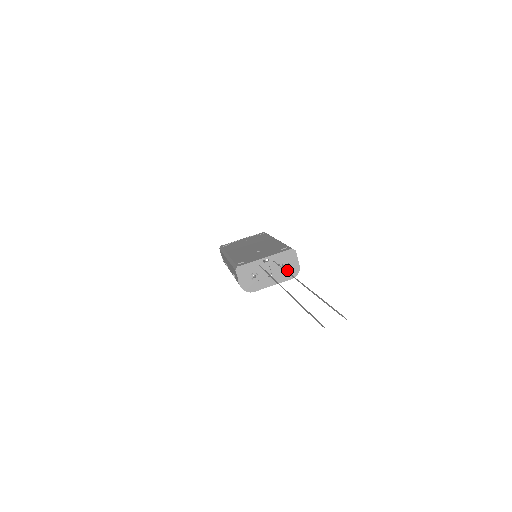
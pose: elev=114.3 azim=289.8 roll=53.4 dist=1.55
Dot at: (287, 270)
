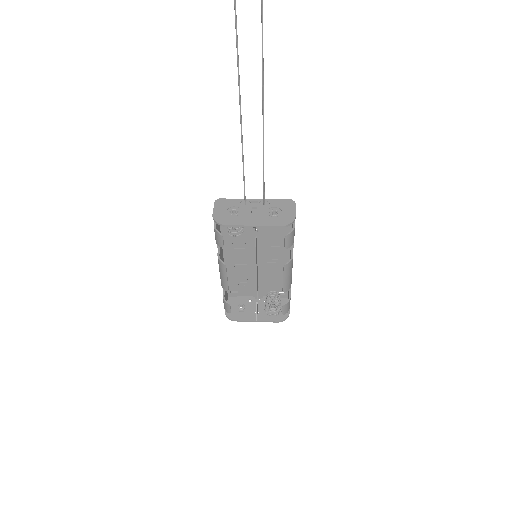
Dot at: (278, 217)
